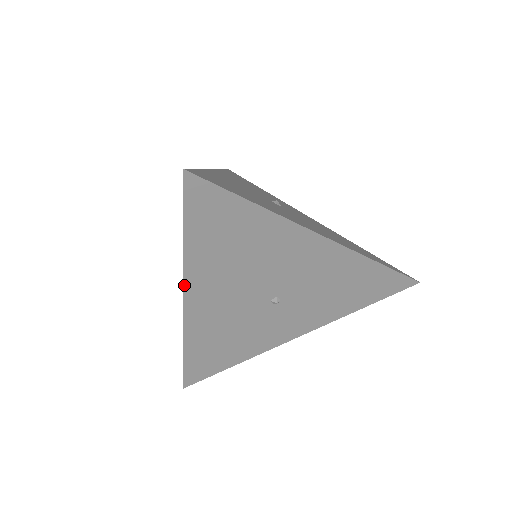
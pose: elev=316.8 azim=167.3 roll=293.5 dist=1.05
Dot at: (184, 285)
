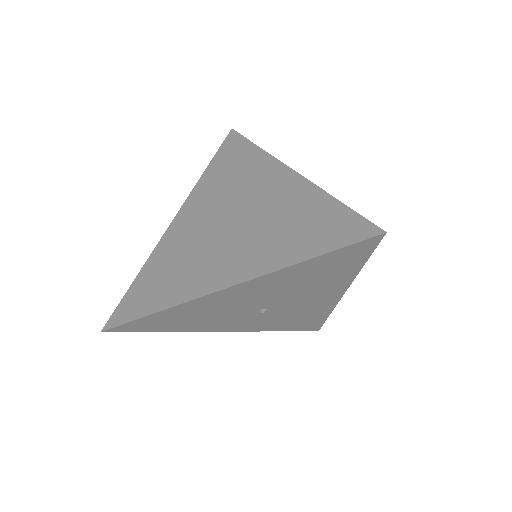
Dot at: (251, 280)
